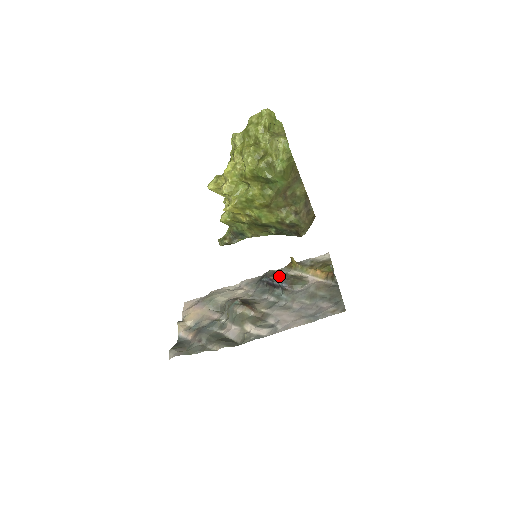
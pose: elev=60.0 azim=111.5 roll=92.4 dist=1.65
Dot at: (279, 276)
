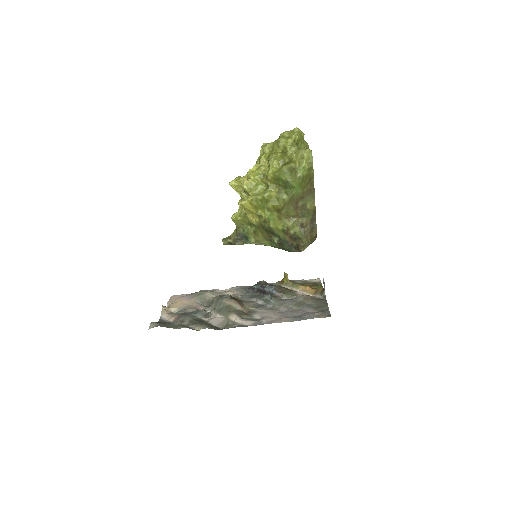
Dot at: occluded
